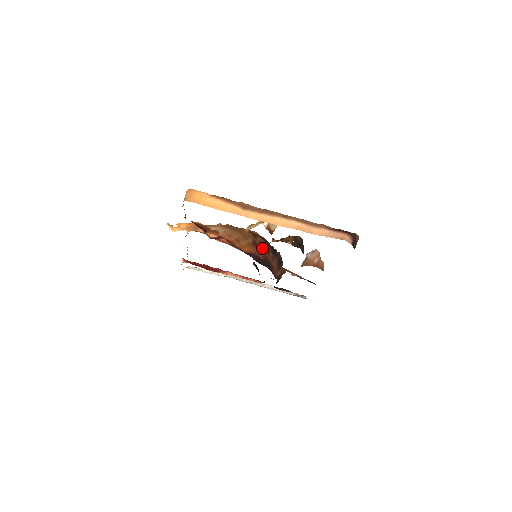
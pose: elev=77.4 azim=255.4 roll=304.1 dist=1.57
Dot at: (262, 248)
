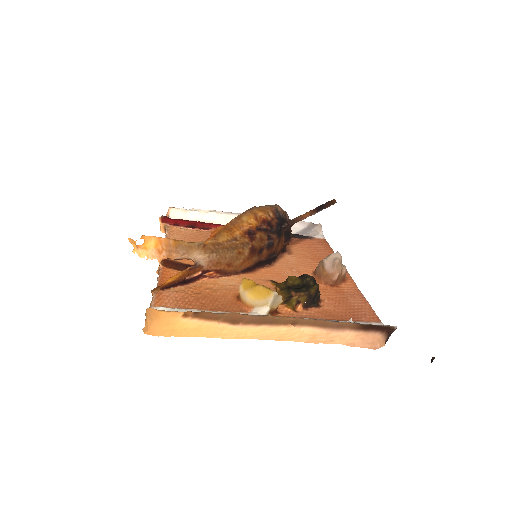
Dot at: (263, 247)
